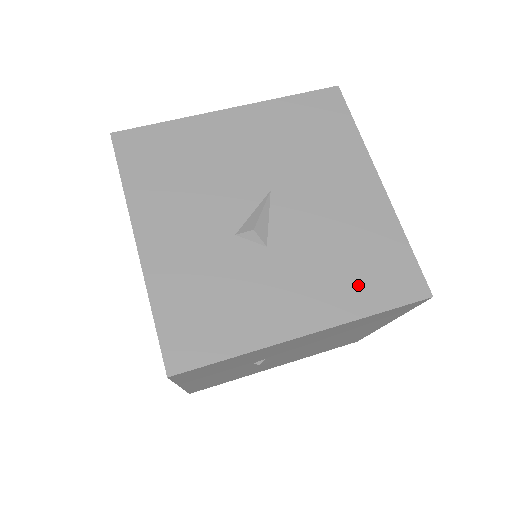
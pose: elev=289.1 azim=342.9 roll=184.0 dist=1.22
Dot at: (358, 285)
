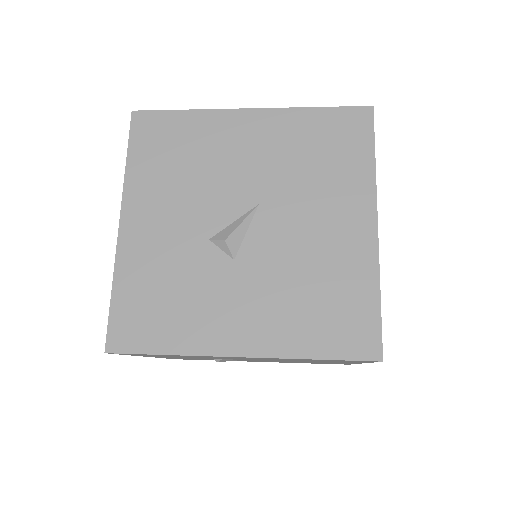
Dot at: (309, 325)
